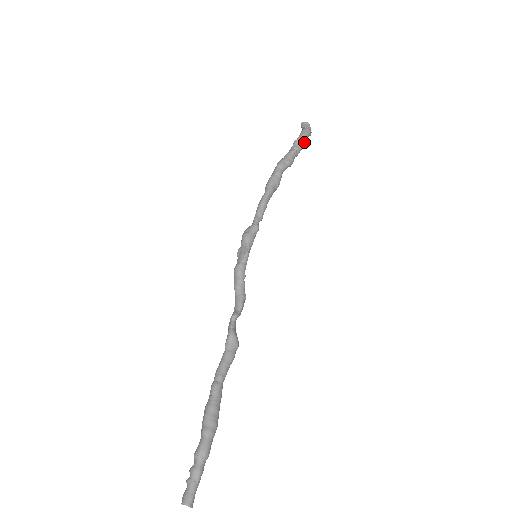
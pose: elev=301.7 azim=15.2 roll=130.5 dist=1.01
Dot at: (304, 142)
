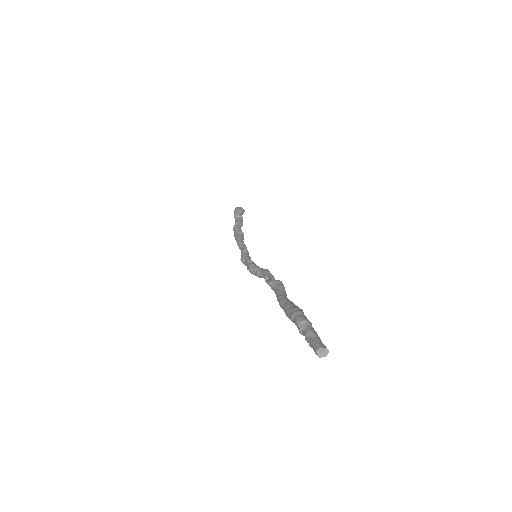
Dot at: (239, 211)
